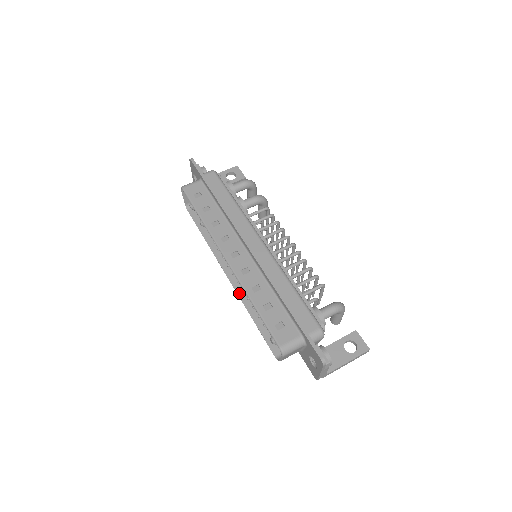
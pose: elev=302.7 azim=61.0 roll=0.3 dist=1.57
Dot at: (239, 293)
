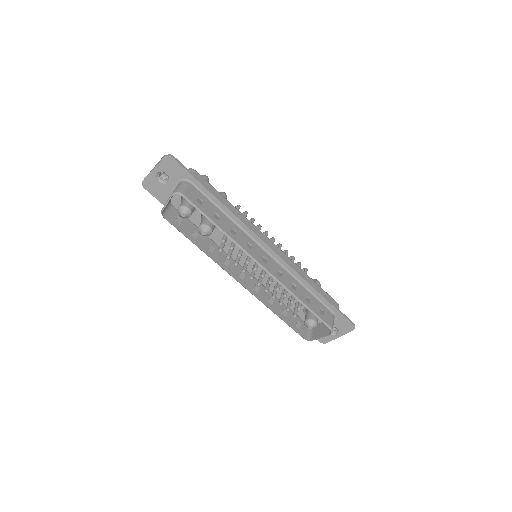
Dot at: (256, 295)
